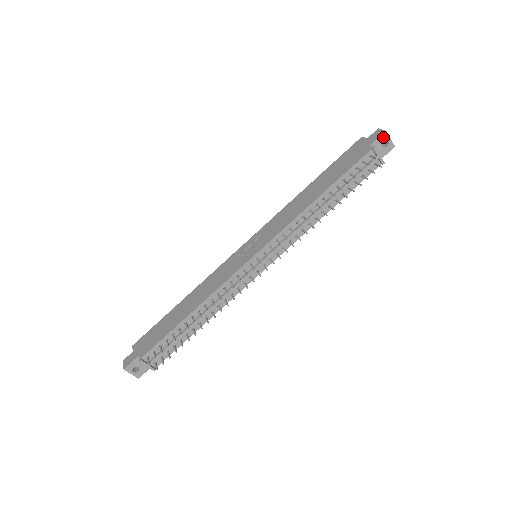
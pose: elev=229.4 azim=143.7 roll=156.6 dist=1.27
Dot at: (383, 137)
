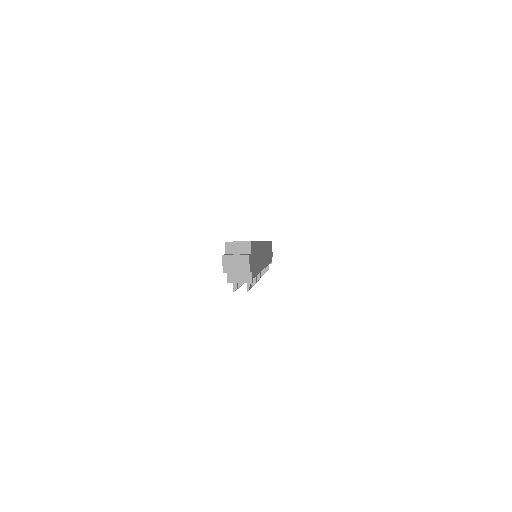
Dot at: (228, 272)
